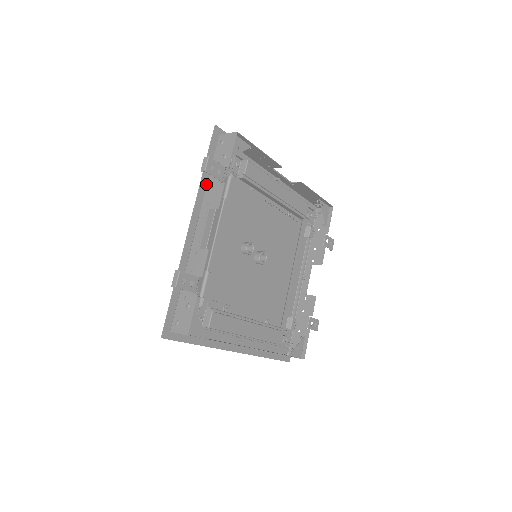
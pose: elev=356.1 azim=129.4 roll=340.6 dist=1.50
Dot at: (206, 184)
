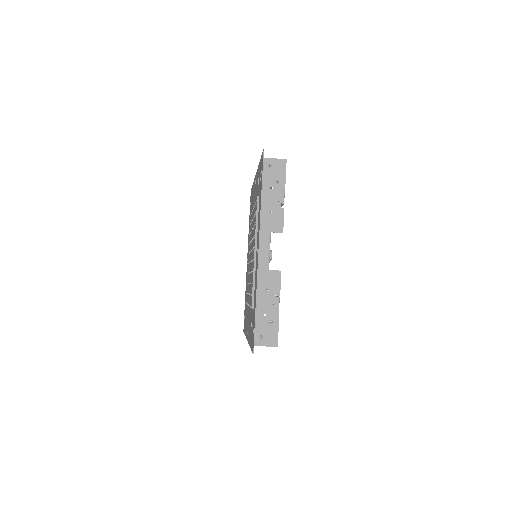
Dot at: (260, 207)
